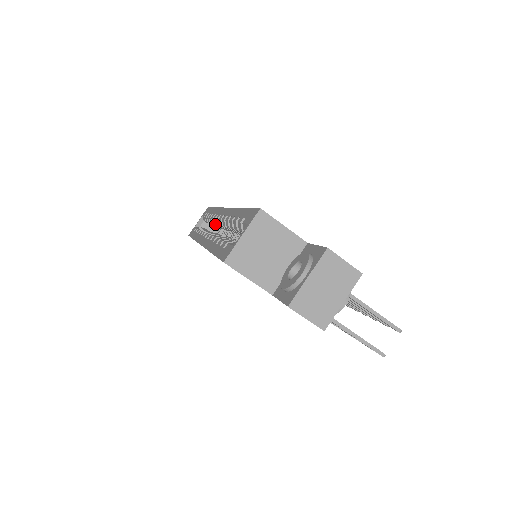
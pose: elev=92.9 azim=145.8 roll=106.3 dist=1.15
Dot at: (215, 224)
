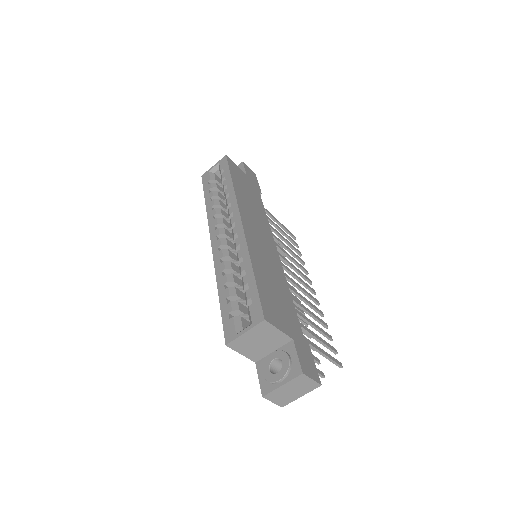
Dot at: occluded
